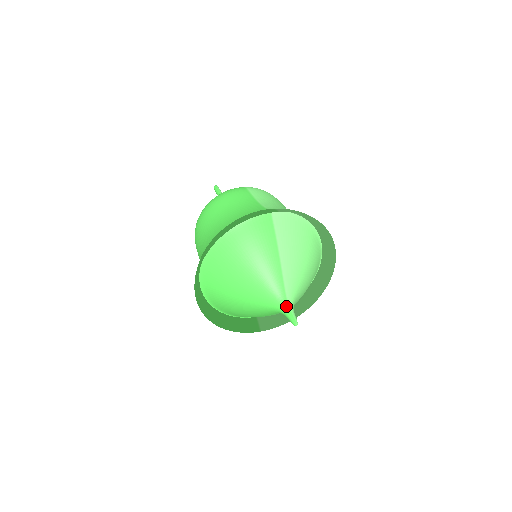
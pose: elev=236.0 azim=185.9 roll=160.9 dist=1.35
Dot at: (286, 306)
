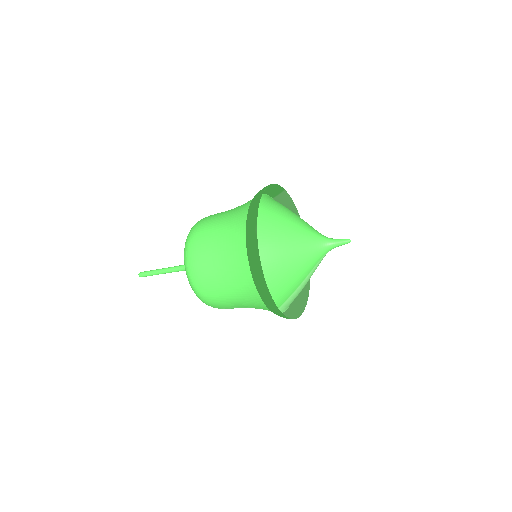
Dot at: (331, 238)
